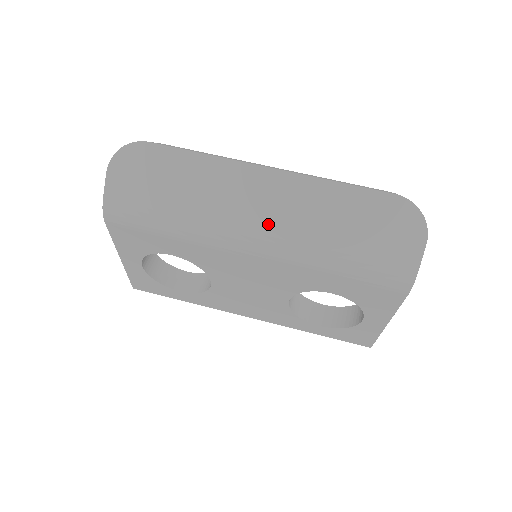
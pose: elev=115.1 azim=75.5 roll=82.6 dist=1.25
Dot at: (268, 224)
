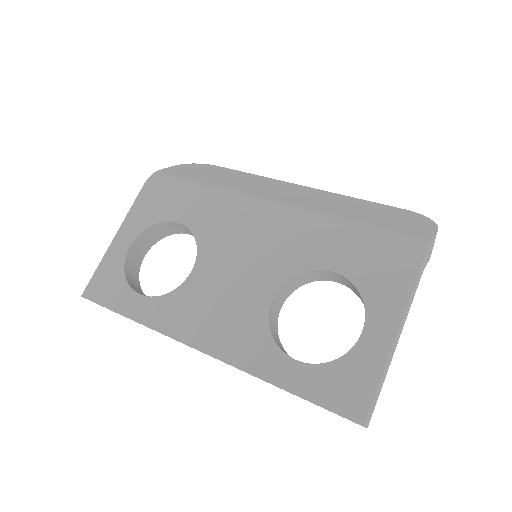
Dot at: (291, 199)
